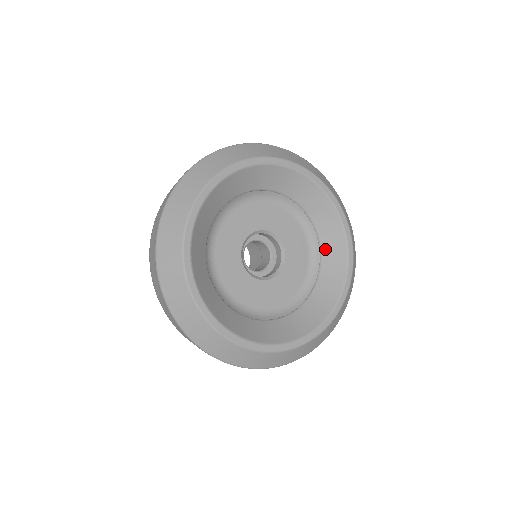
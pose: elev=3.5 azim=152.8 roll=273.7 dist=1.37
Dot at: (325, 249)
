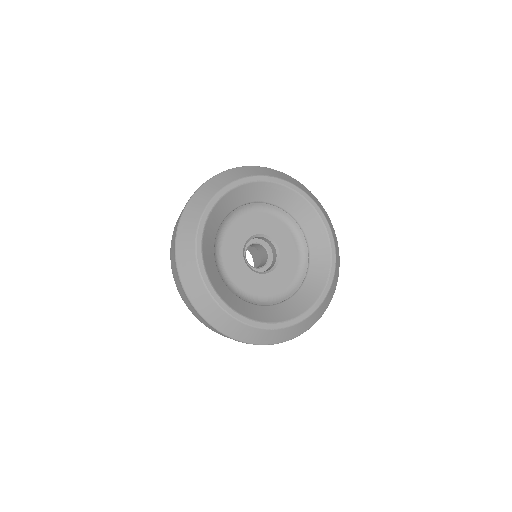
Dot at: (298, 218)
